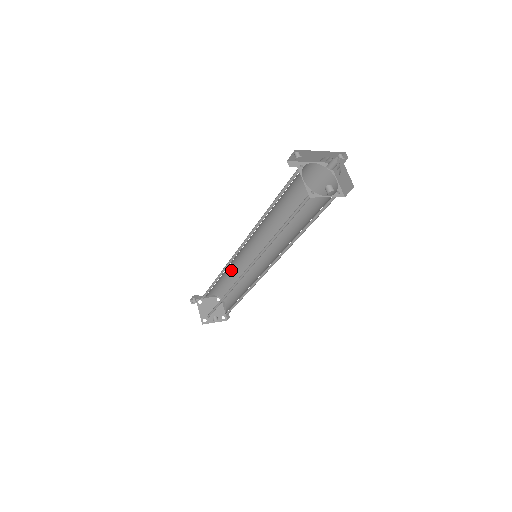
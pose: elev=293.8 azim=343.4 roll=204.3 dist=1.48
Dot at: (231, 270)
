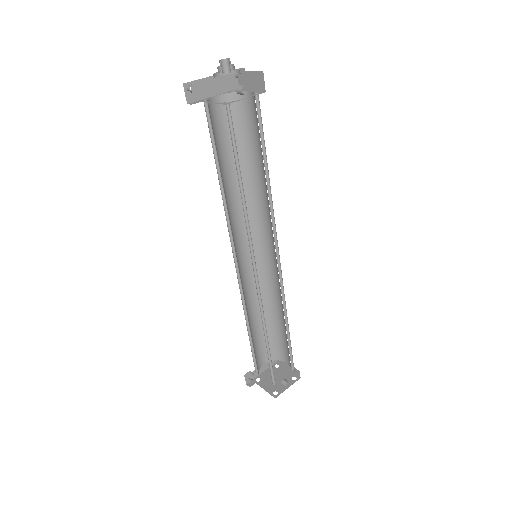
Dot at: (255, 309)
